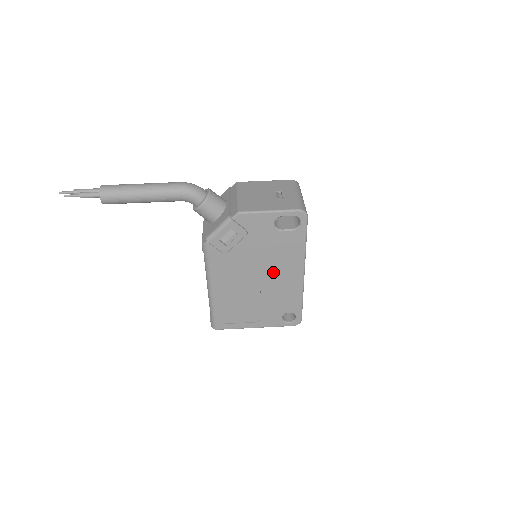
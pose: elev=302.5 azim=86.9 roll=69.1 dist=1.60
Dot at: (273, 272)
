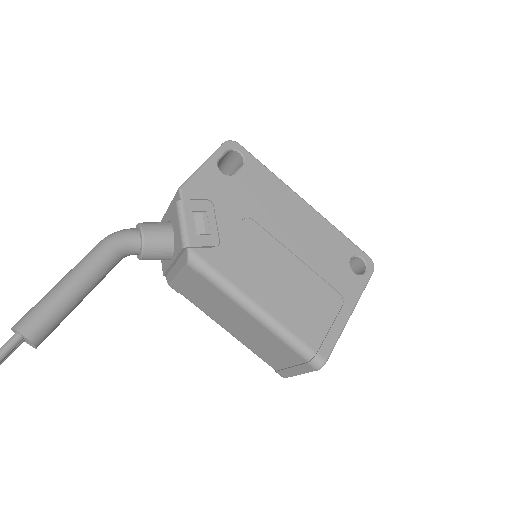
Dot at: (282, 225)
